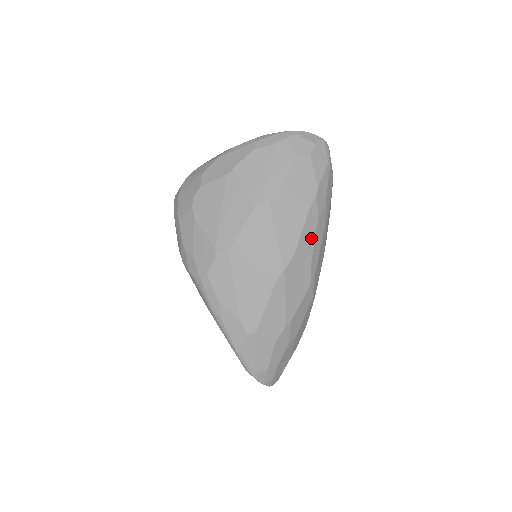
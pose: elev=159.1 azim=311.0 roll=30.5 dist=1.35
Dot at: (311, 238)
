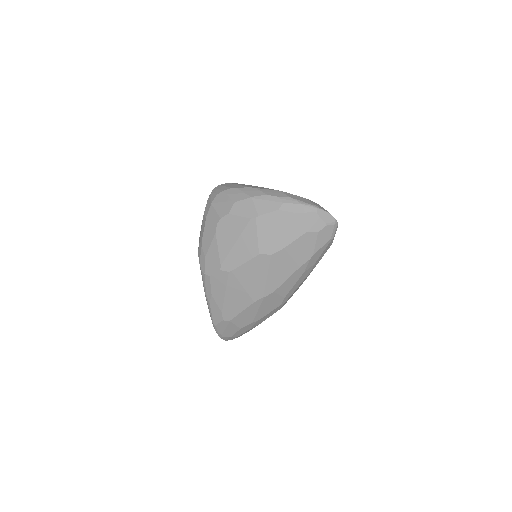
Dot at: (293, 283)
